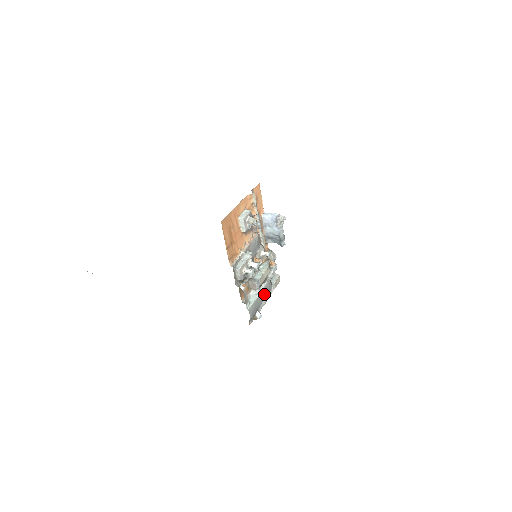
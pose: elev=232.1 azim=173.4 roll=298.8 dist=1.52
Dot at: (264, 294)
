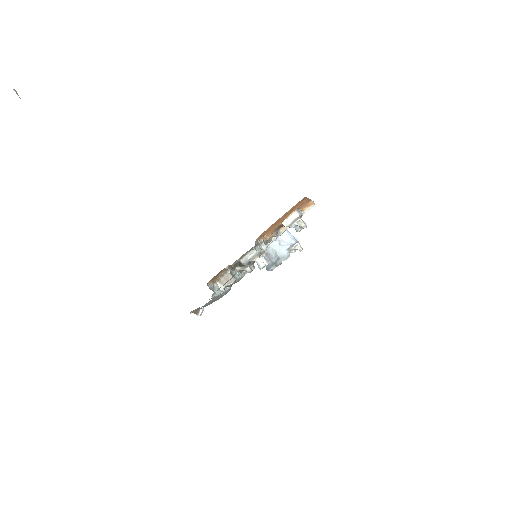
Dot at: (220, 297)
